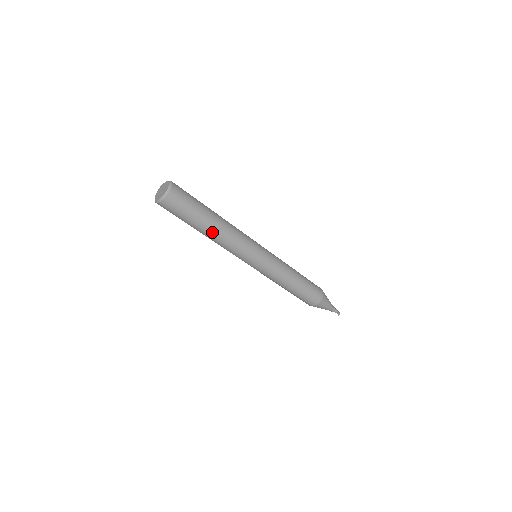
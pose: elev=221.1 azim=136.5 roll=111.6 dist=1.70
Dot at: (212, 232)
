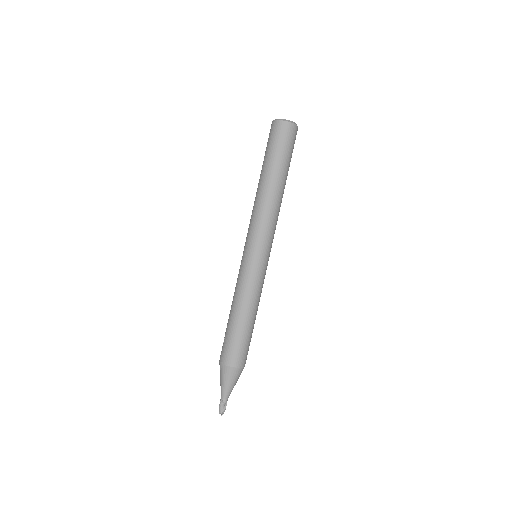
Dot at: (280, 188)
